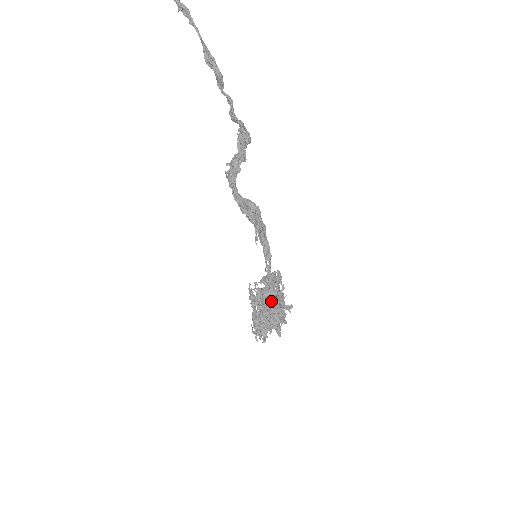
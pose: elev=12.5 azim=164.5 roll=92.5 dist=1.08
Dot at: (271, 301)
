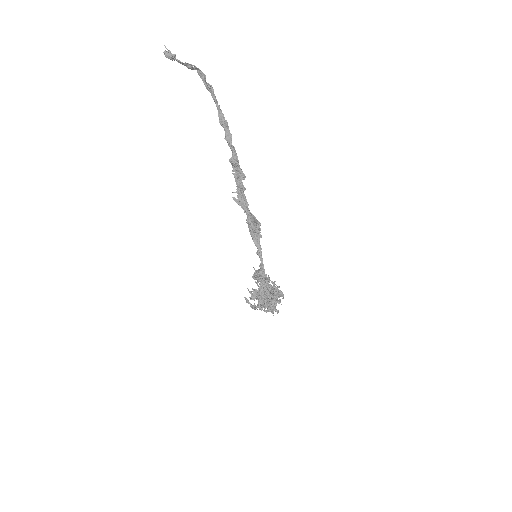
Dot at: (268, 287)
